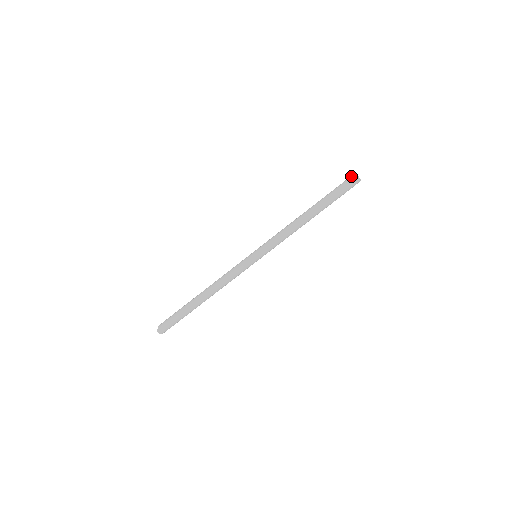
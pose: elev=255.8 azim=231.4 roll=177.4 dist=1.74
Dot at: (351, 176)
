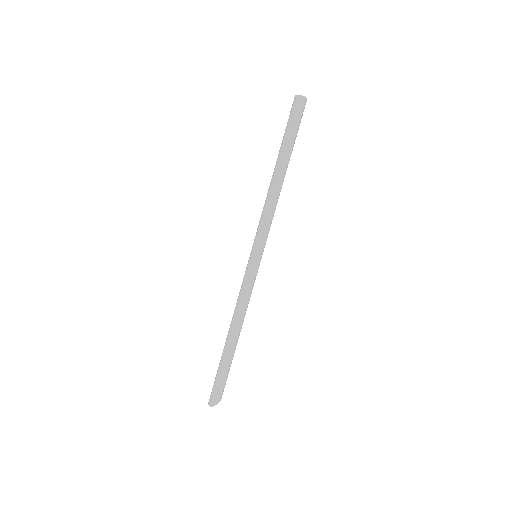
Dot at: (293, 103)
